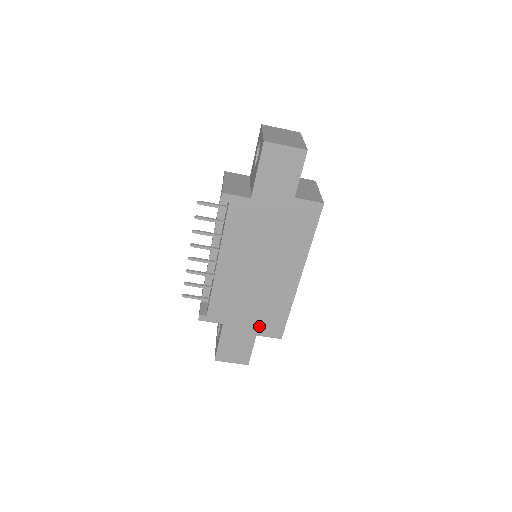
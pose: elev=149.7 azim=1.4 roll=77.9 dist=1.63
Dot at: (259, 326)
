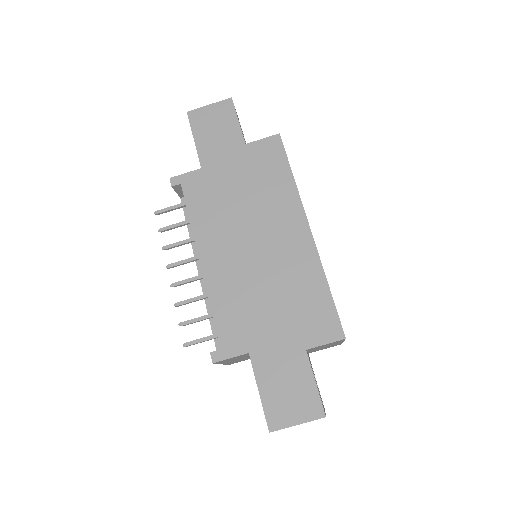
Dot at: (301, 331)
